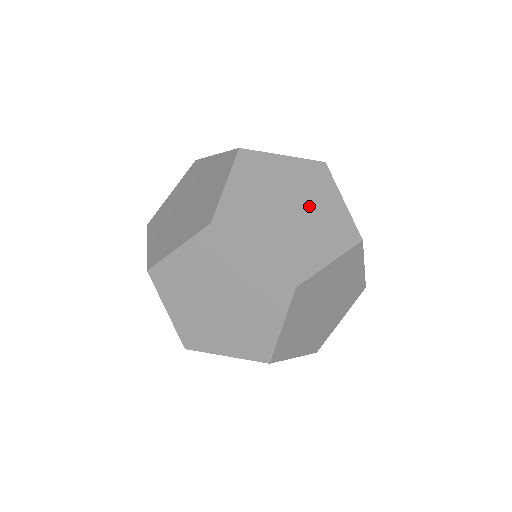
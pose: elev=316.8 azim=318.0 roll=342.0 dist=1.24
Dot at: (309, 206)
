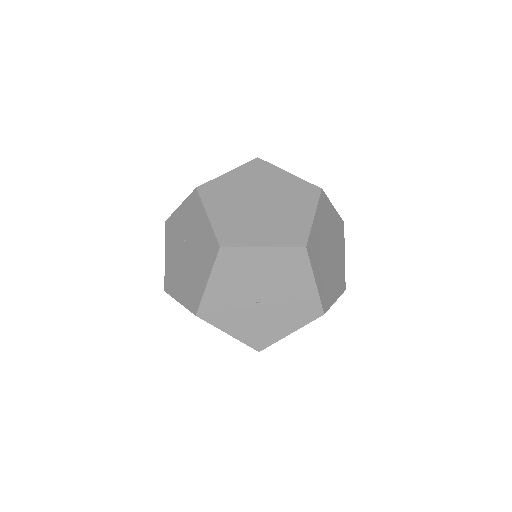
Dot at: occluded
